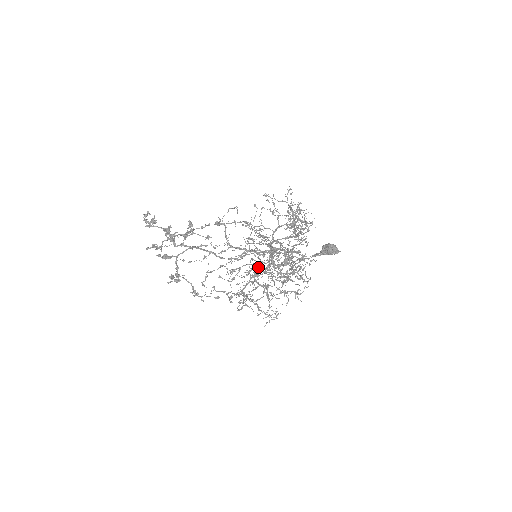
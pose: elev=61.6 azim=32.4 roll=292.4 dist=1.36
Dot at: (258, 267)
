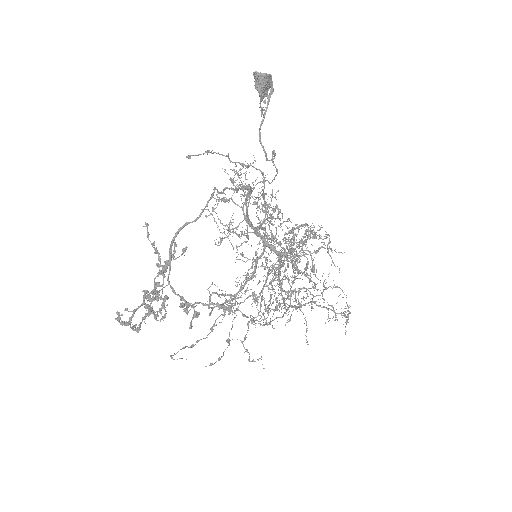
Dot at: occluded
